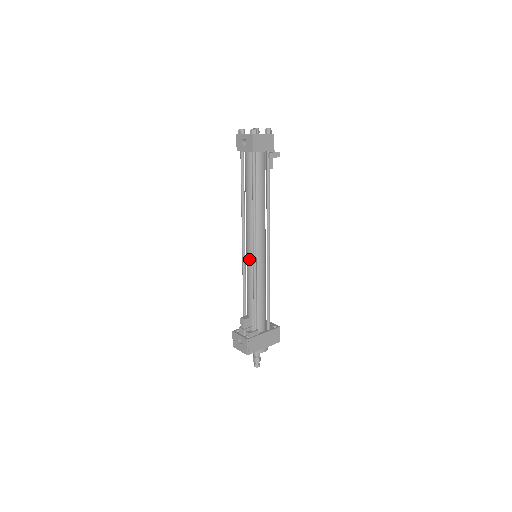
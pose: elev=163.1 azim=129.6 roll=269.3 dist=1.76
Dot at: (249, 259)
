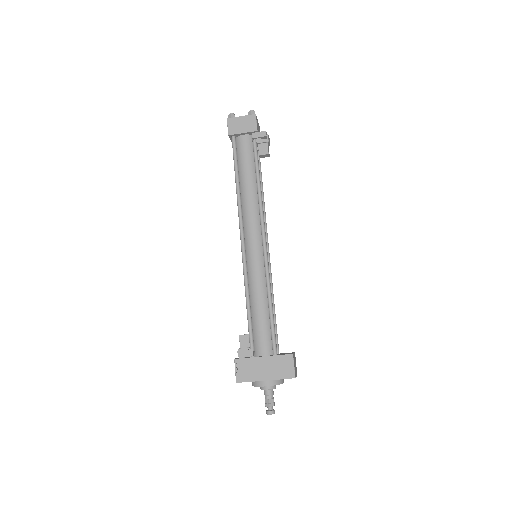
Dot at: occluded
